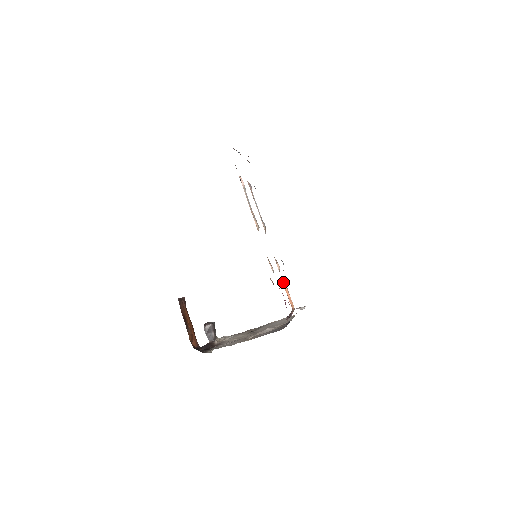
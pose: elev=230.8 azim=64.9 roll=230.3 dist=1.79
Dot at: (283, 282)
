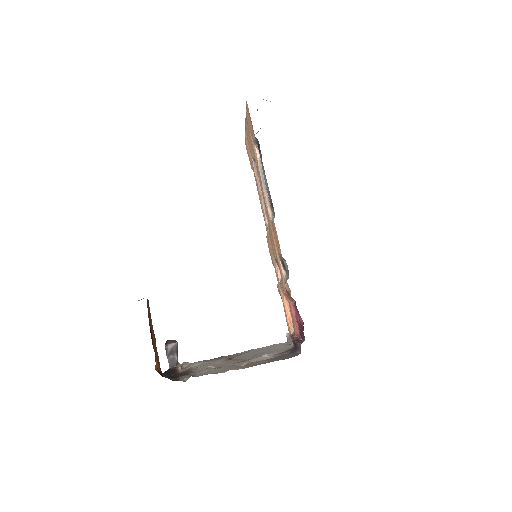
Dot at: (283, 296)
